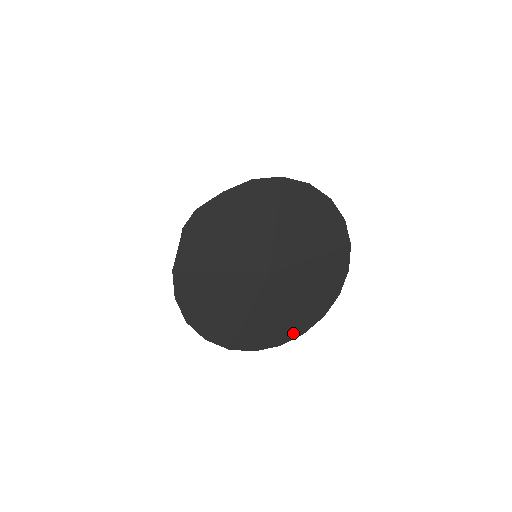
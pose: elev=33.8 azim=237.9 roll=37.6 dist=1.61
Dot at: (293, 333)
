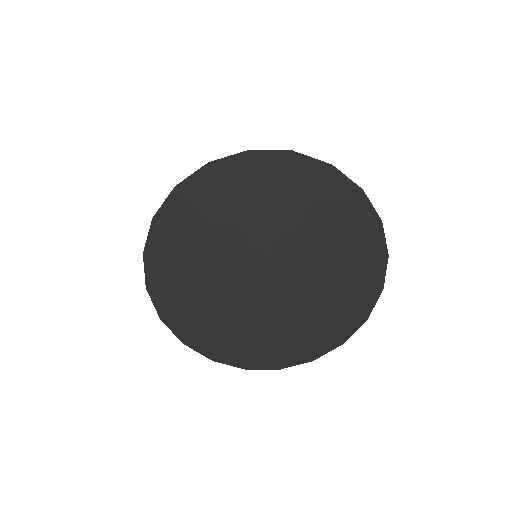
Dot at: (351, 324)
